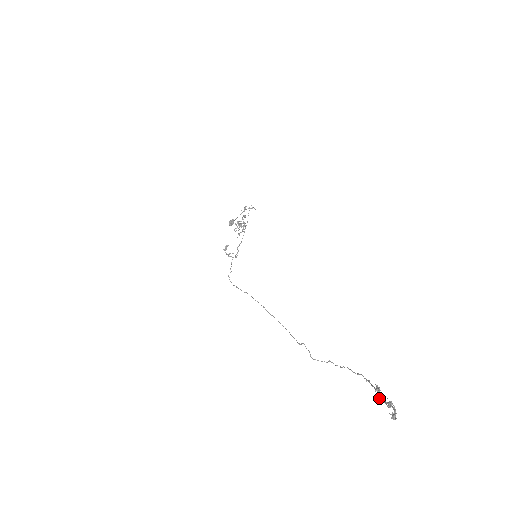
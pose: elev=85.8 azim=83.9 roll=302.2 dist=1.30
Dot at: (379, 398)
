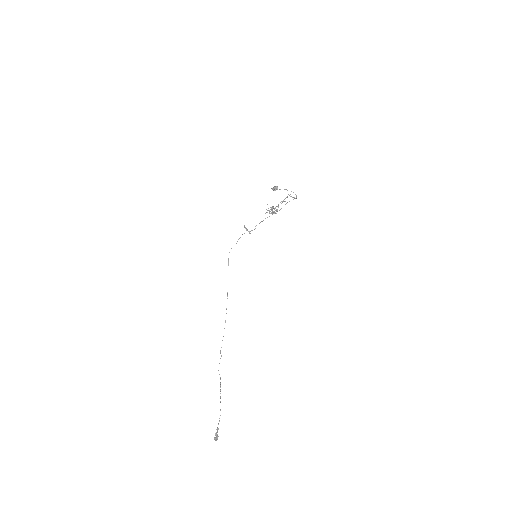
Dot at: (215, 433)
